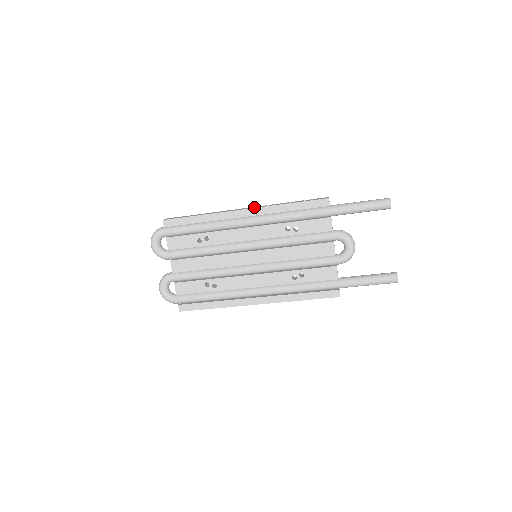
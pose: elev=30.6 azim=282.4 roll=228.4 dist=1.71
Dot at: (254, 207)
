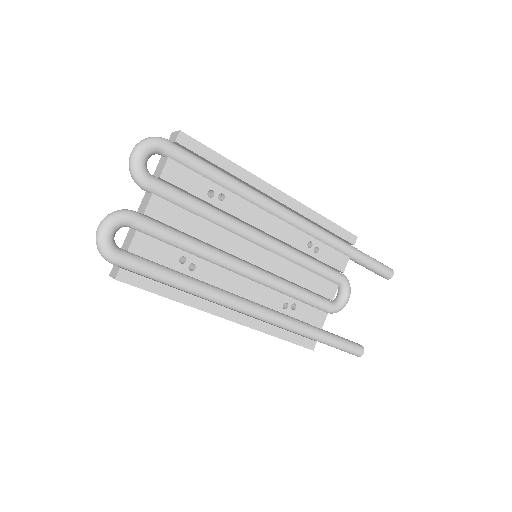
Dot at: occluded
